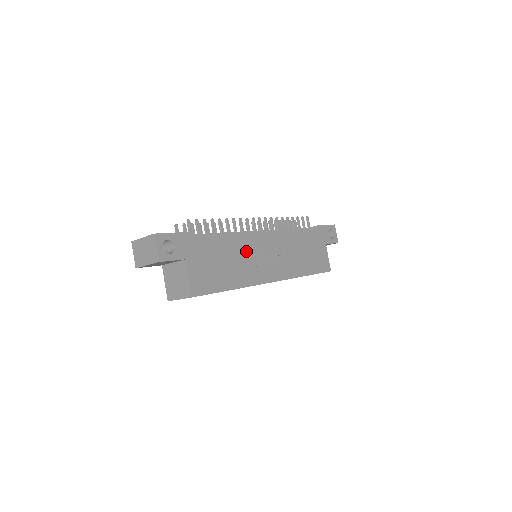
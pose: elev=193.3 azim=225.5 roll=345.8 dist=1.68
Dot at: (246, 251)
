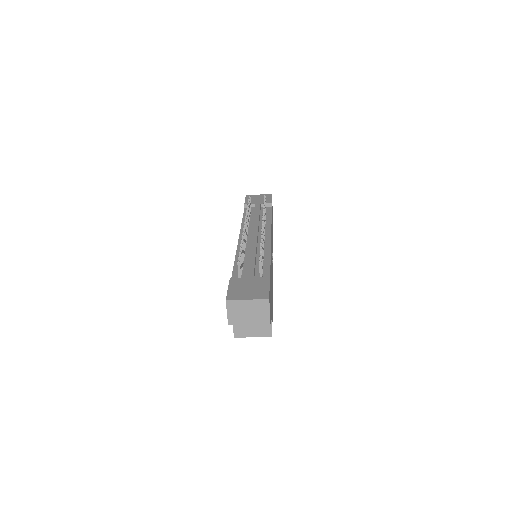
Dot at: (271, 265)
